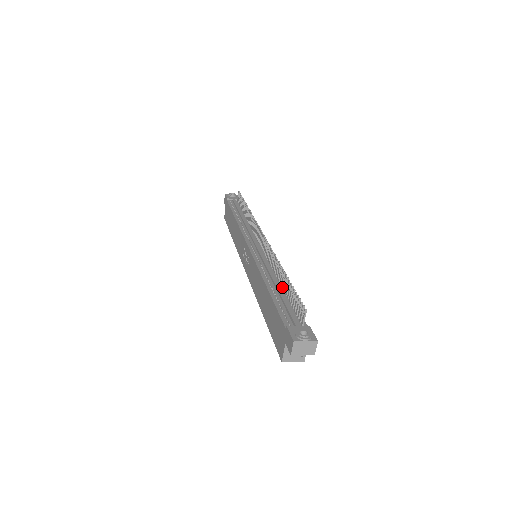
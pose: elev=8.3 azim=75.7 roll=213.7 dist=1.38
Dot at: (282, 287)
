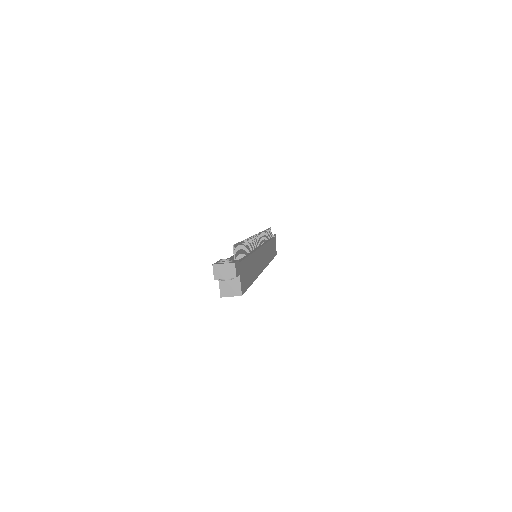
Dot at: (246, 254)
